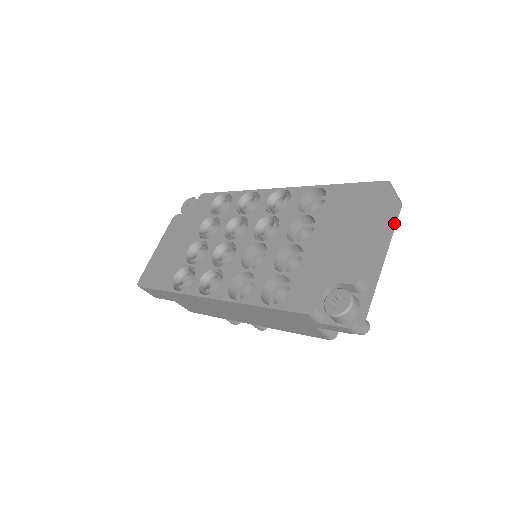
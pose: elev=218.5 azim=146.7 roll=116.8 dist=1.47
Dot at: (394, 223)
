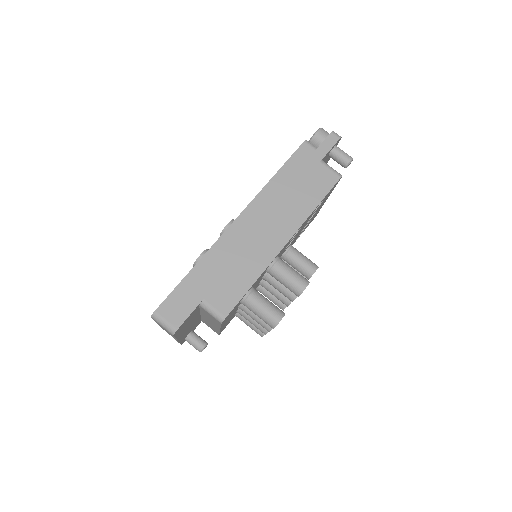
Dot at: occluded
